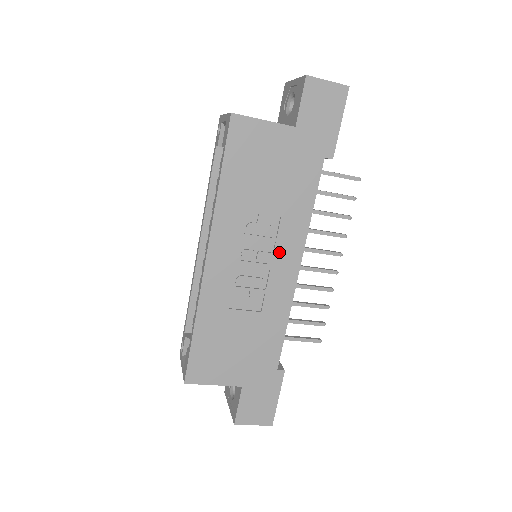
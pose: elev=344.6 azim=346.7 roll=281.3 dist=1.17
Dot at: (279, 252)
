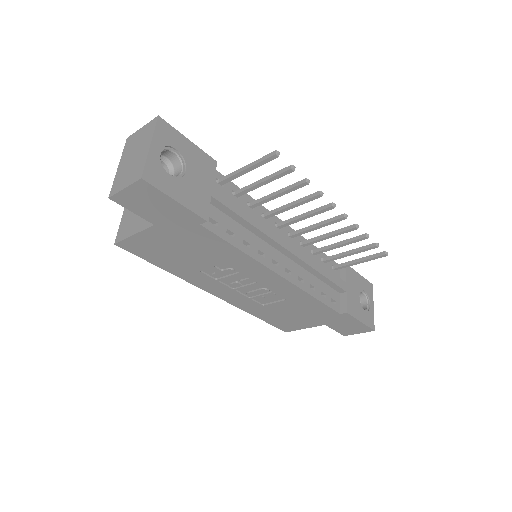
Dot at: (253, 276)
